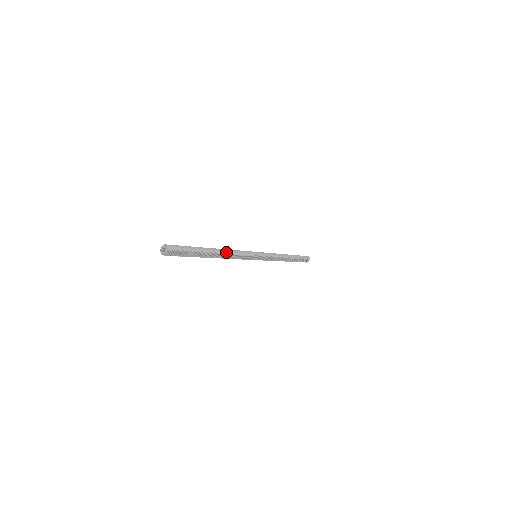
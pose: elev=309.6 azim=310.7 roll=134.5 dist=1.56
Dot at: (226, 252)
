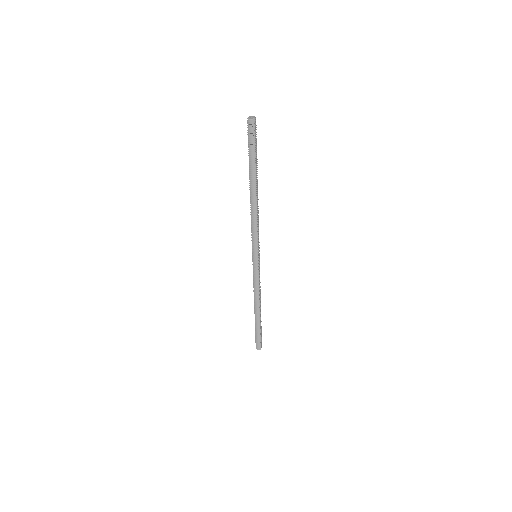
Dot at: (257, 202)
